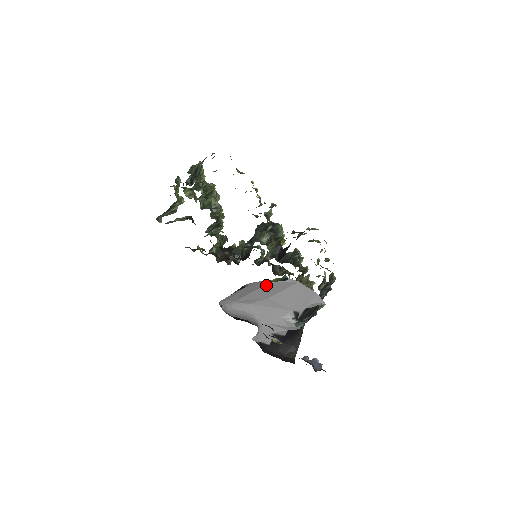
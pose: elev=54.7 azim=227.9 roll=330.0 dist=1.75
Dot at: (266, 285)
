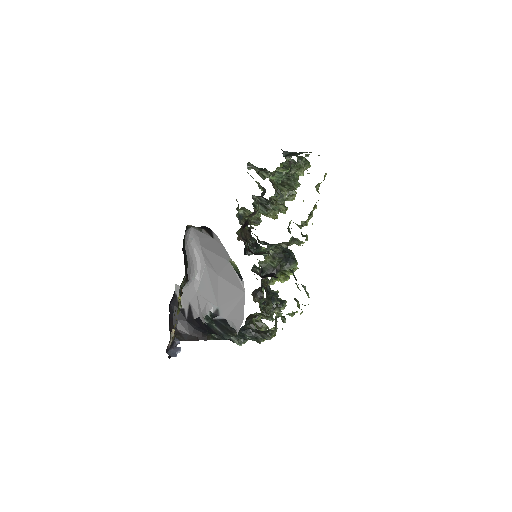
Dot at: (226, 261)
